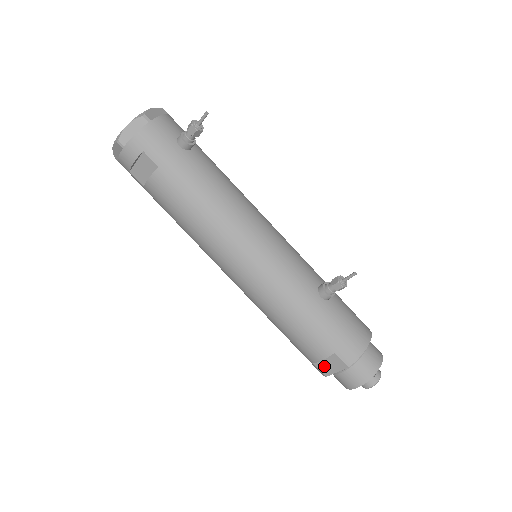
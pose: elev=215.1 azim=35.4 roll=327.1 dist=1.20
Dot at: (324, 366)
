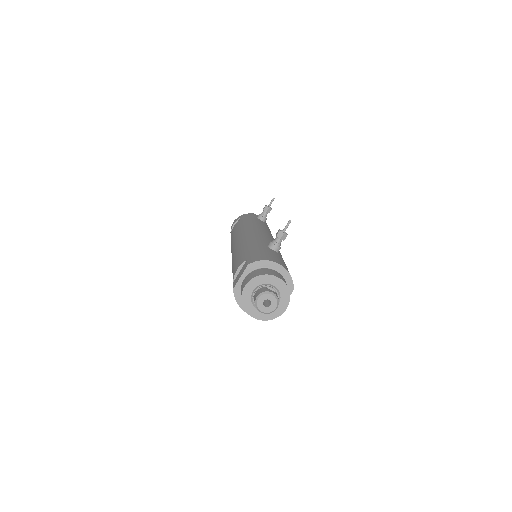
Dot at: (237, 279)
